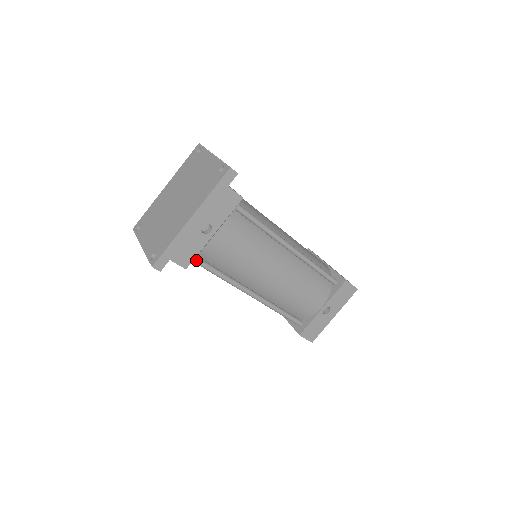
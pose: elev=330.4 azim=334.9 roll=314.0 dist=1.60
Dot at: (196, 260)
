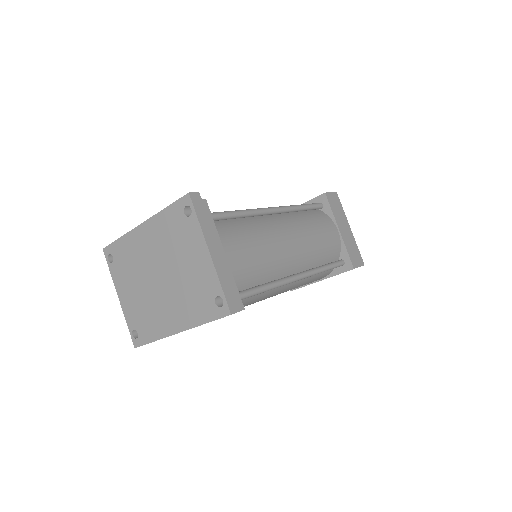
Dot at: occluded
